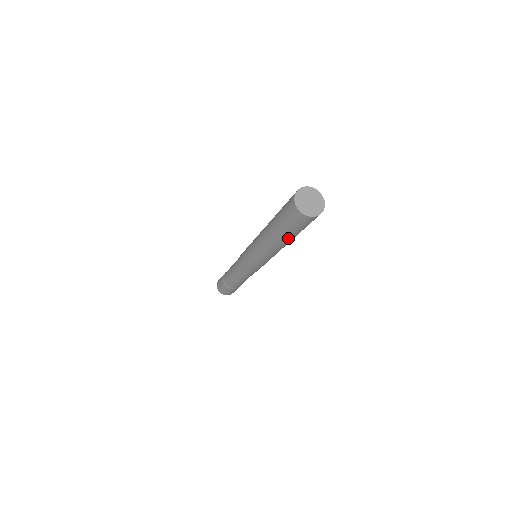
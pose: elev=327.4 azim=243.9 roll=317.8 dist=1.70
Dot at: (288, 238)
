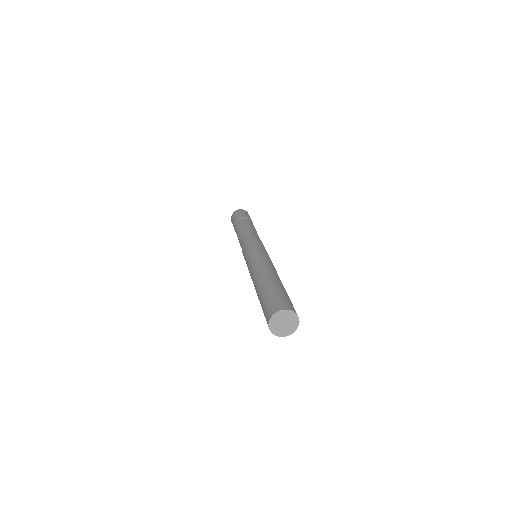
Dot at: occluded
